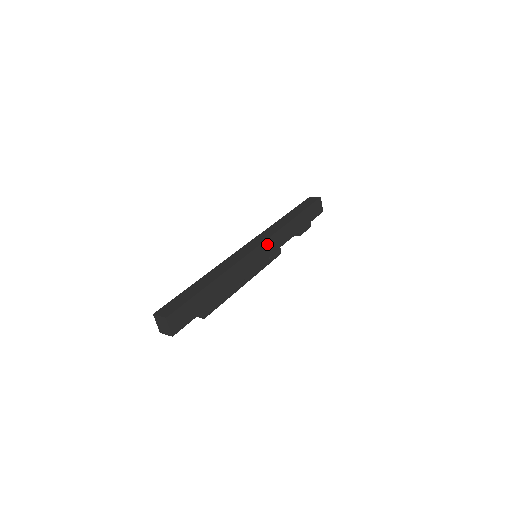
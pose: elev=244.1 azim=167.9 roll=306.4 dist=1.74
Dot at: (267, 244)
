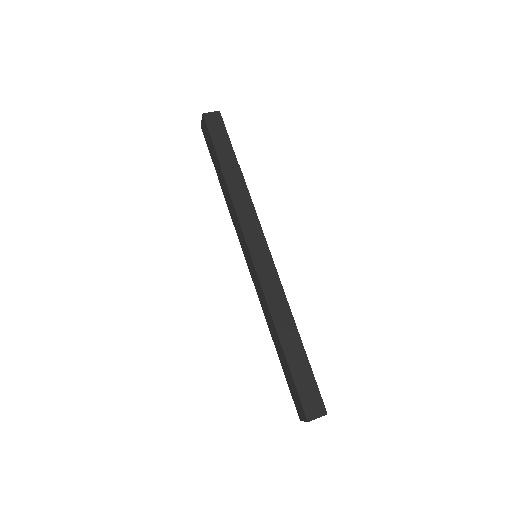
Dot at: occluded
